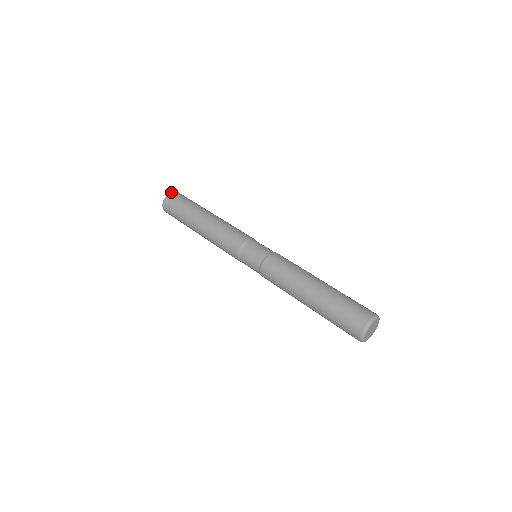
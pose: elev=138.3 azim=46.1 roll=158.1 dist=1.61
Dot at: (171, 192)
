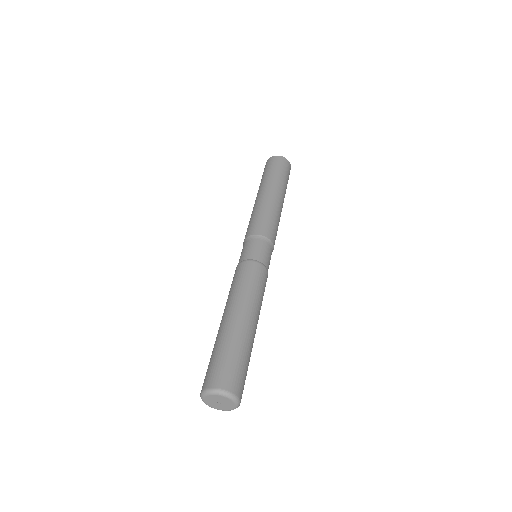
Dot at: (274, 156)
